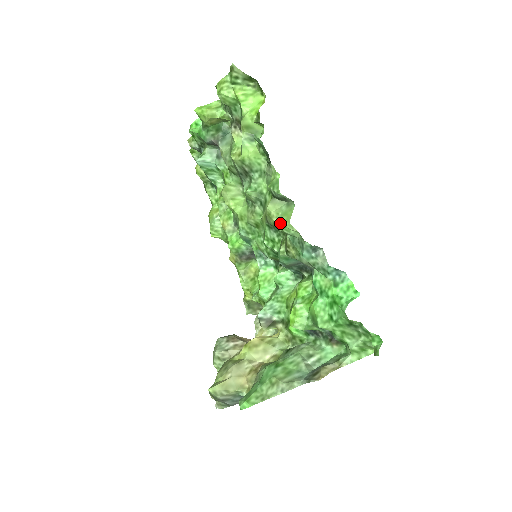
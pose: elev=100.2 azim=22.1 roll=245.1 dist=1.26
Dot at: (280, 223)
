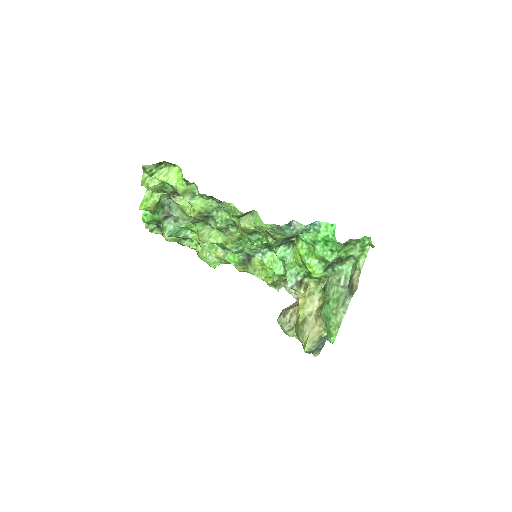
Dot at: (258, 228)
